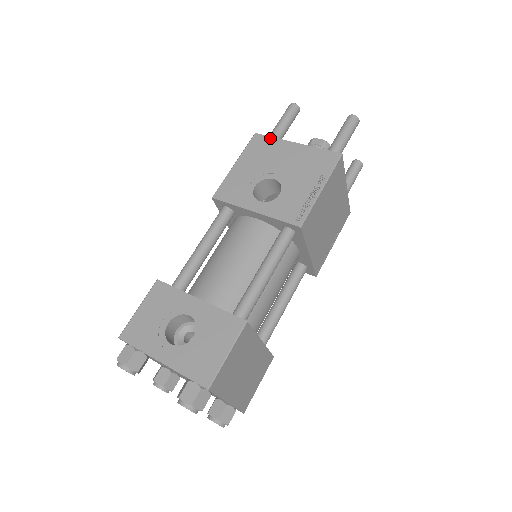
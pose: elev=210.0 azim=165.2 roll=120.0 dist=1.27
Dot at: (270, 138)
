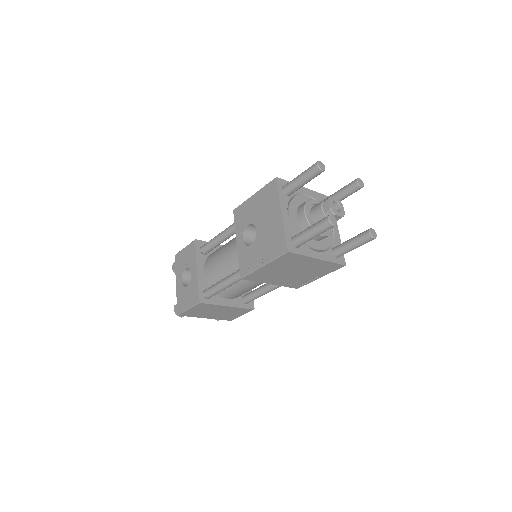
Dot at: (277, 192)
